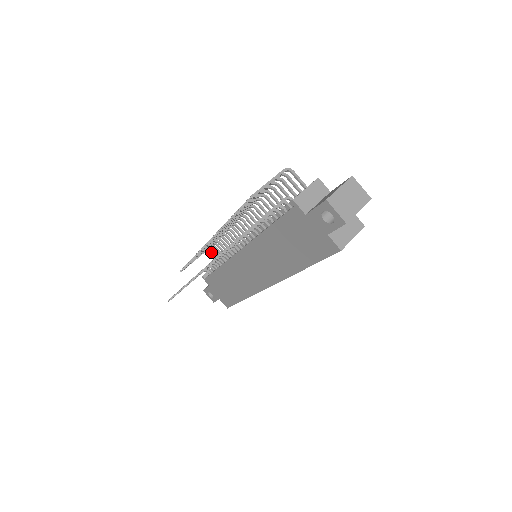
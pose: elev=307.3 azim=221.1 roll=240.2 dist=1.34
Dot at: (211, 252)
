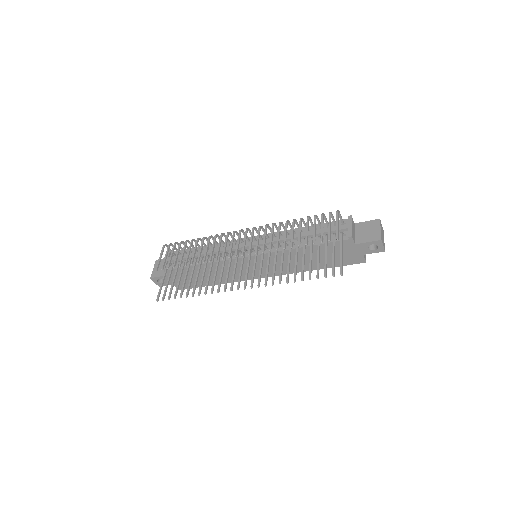
Dot at: occluded
